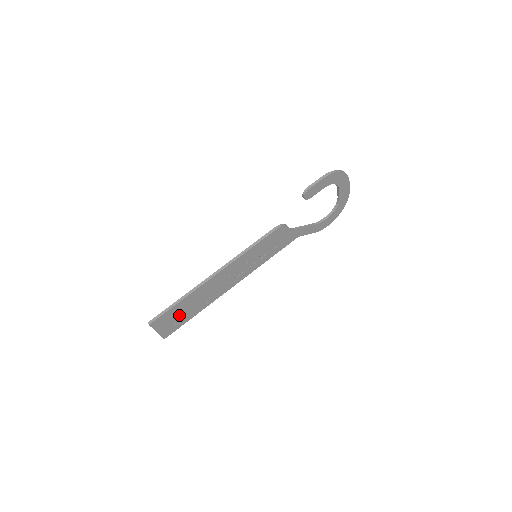
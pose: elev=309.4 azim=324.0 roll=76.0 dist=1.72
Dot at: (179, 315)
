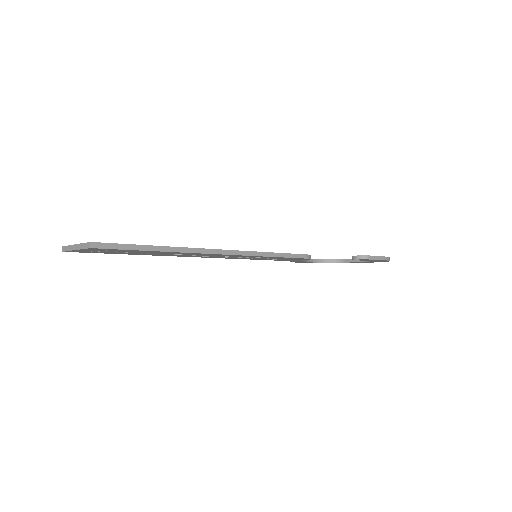
Dot at: occluded
